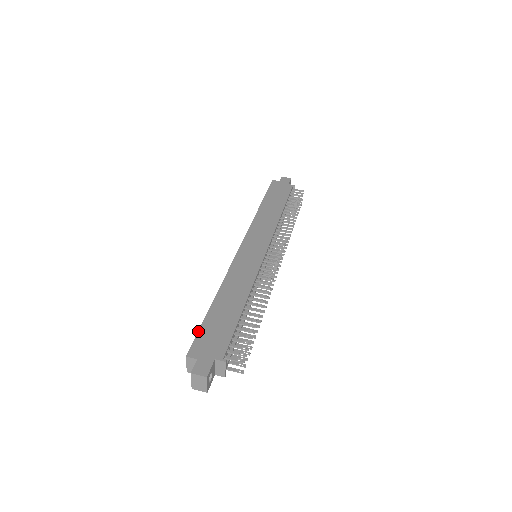
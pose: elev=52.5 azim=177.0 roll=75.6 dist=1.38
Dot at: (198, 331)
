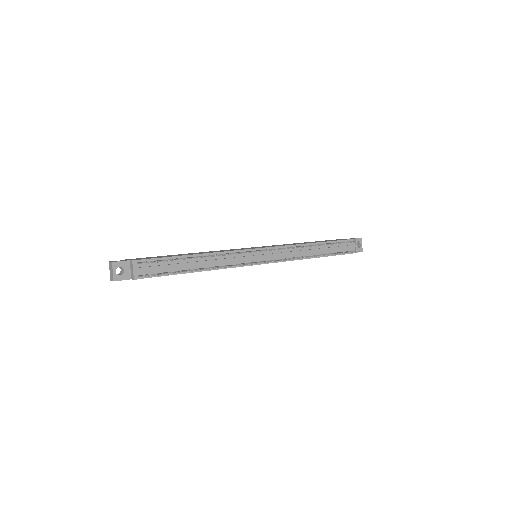
Dot at: (146, 257)
